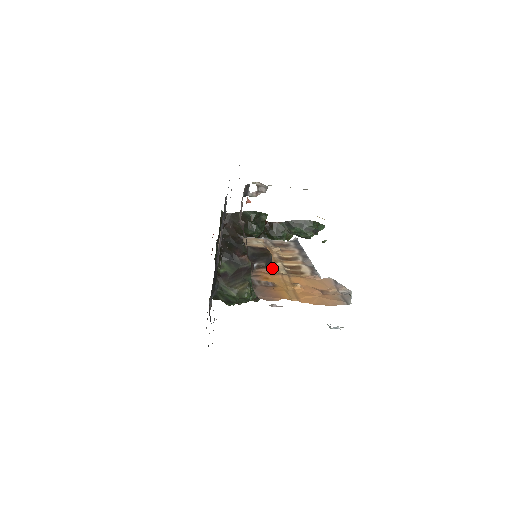
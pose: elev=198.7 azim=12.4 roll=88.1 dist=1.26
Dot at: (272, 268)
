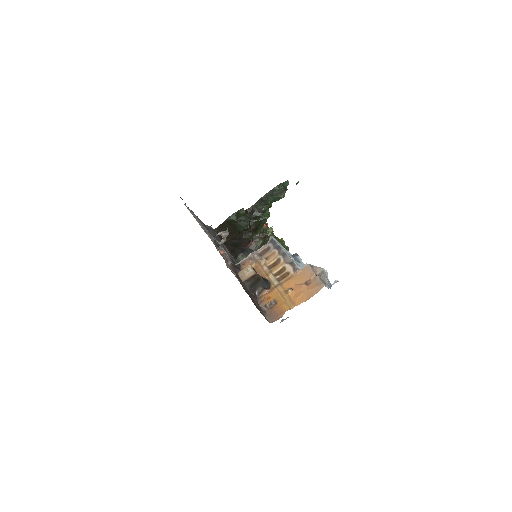
Dot at: (268, 286)
